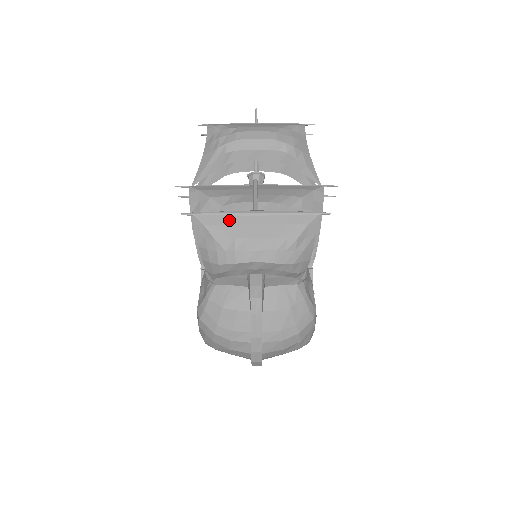
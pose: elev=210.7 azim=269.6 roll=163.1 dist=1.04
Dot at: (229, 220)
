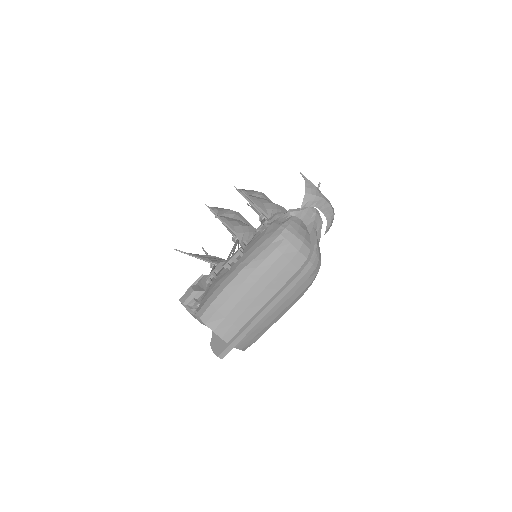
Dot at: occluded
